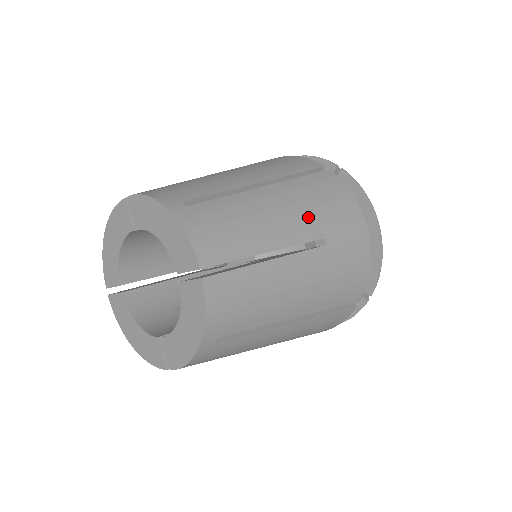
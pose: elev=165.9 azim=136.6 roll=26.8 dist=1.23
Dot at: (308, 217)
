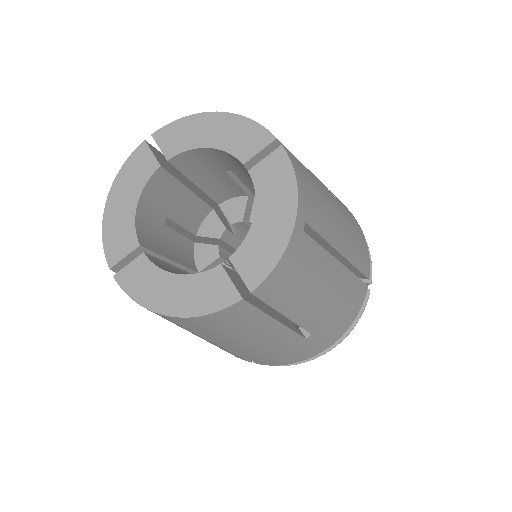
Dot at: occluded
